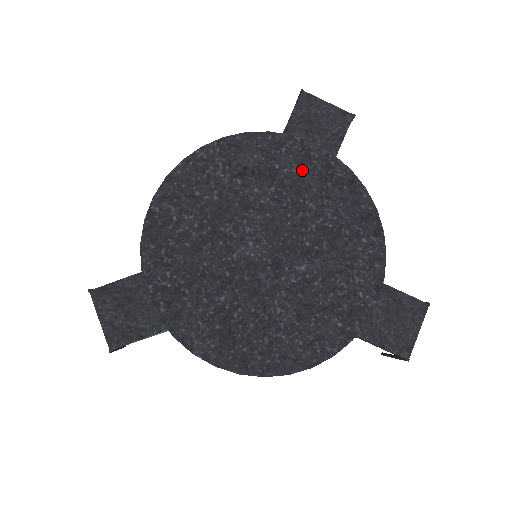
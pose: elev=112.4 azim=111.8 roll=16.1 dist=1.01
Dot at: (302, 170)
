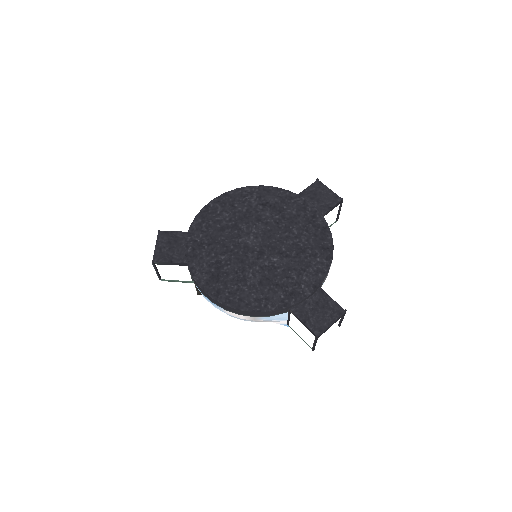
Dot at: (298, 213)
